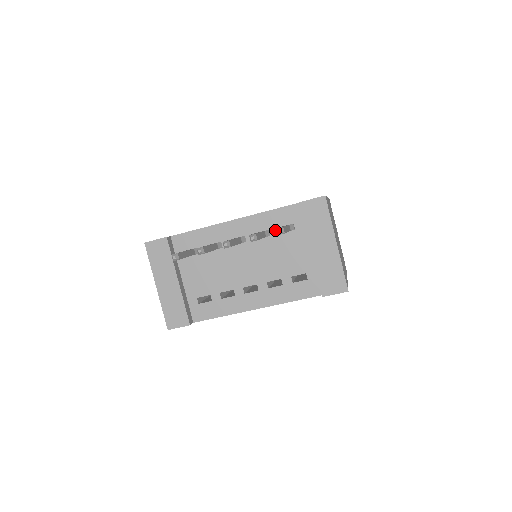
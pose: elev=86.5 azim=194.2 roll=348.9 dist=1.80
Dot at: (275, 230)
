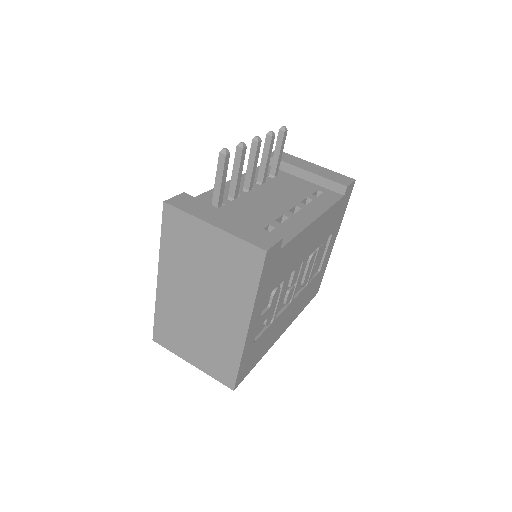
Dot at: (266, 178)
